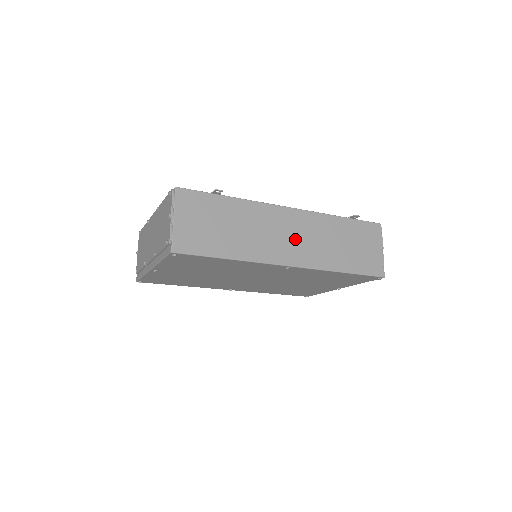
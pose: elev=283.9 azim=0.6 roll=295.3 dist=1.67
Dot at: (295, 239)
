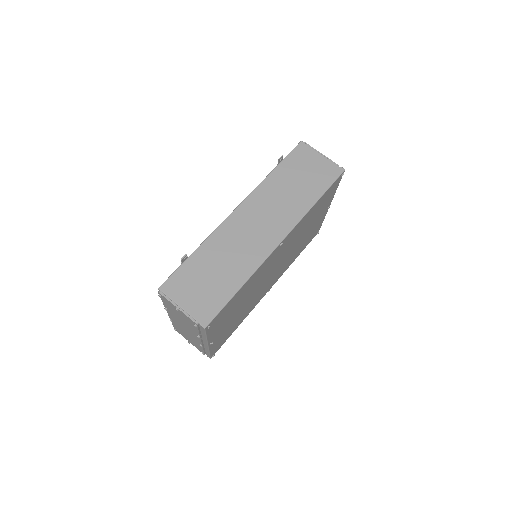
Dot at: (263, 222)
